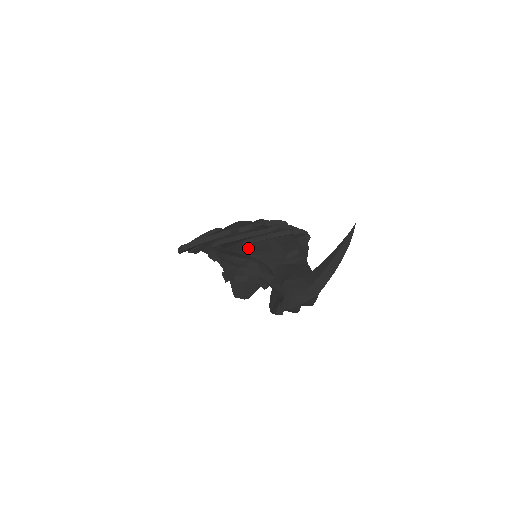
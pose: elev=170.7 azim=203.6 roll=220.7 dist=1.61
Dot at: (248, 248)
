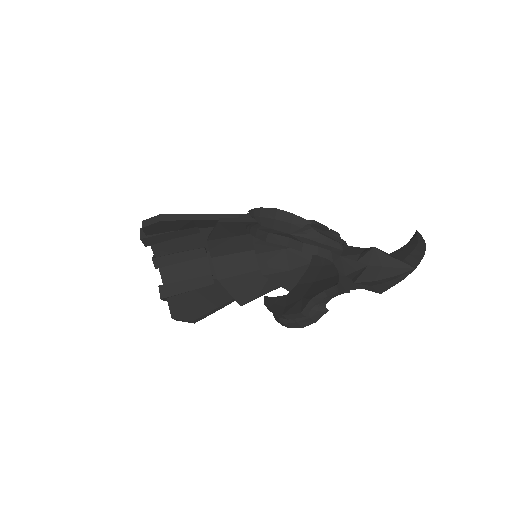
Dot at: occluded
